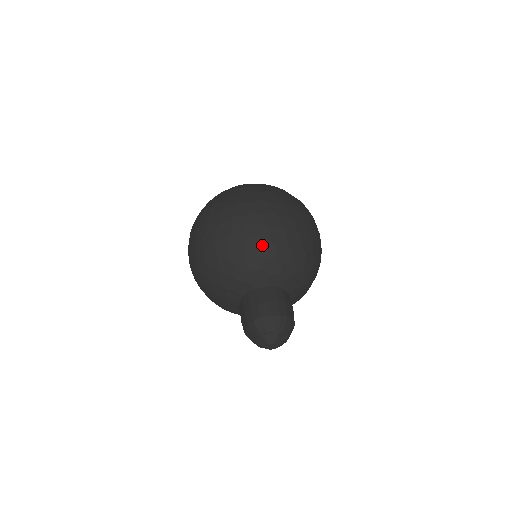
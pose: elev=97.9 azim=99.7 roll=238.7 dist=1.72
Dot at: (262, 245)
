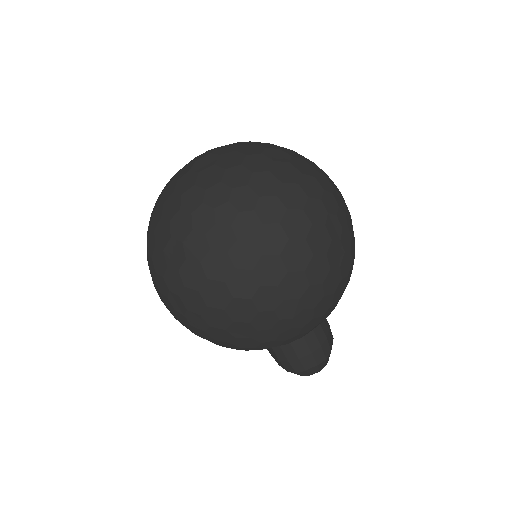
Dot at: (304, 328)
